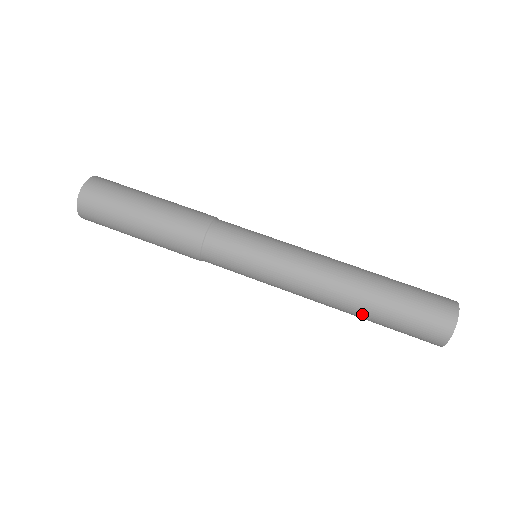
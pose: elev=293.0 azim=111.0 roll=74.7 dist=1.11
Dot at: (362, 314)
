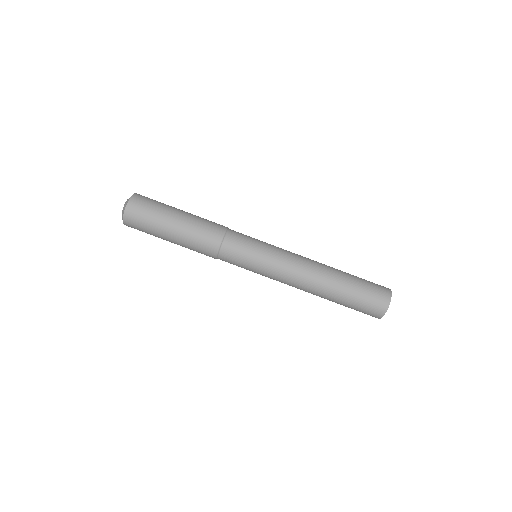
Dot at: (332, 292)
